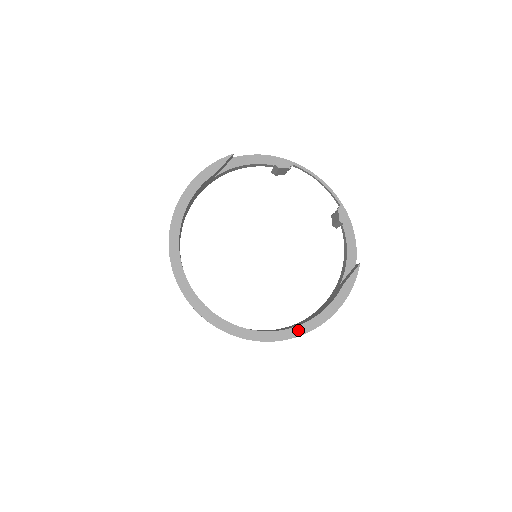
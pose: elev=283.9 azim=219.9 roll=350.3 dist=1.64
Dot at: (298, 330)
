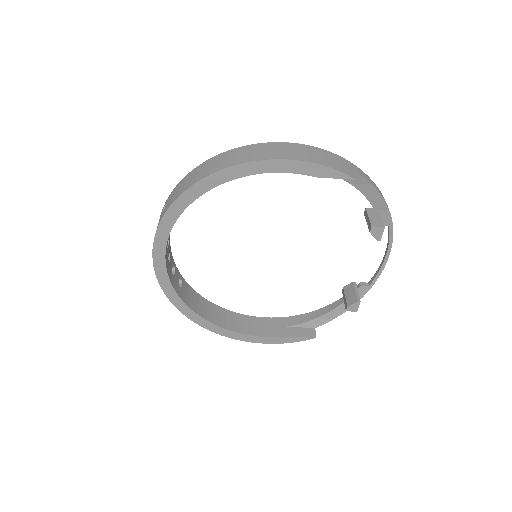
Dot at: (216, 329)
